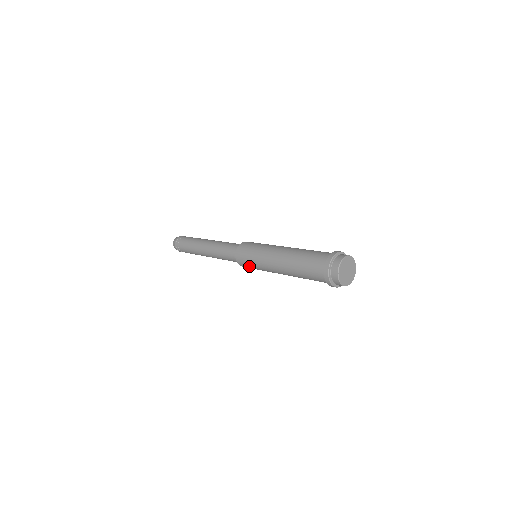
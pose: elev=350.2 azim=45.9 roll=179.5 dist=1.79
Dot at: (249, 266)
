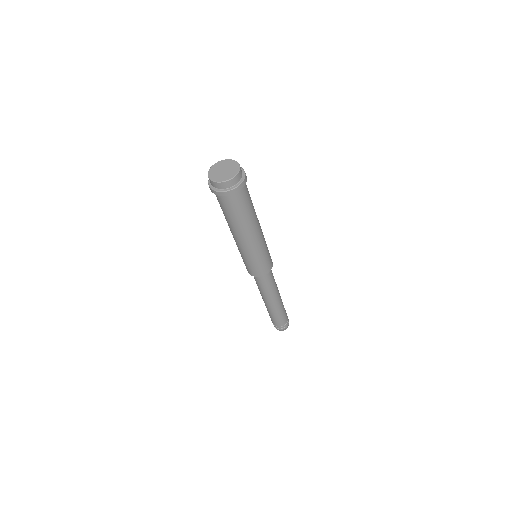
Dot at: (247, 265)
